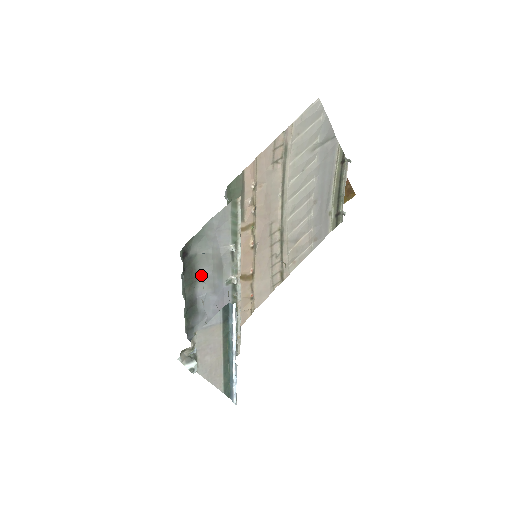
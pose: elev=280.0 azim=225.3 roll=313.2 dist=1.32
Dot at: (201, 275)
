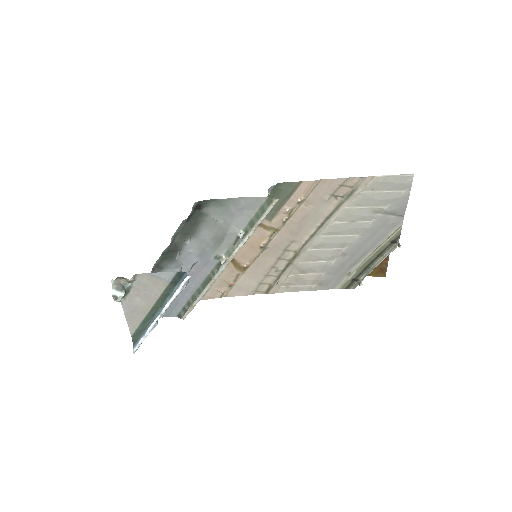
Dot at: (200, 234)
